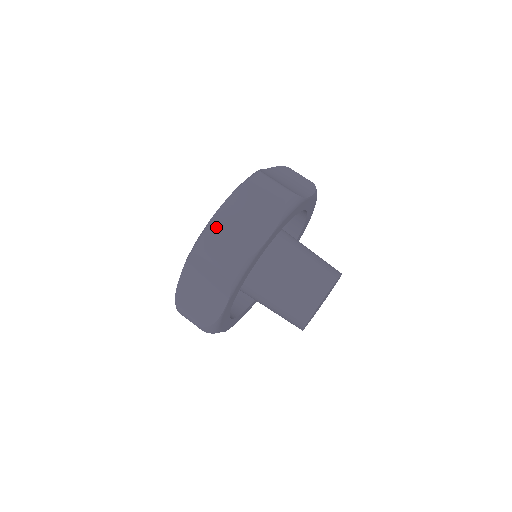
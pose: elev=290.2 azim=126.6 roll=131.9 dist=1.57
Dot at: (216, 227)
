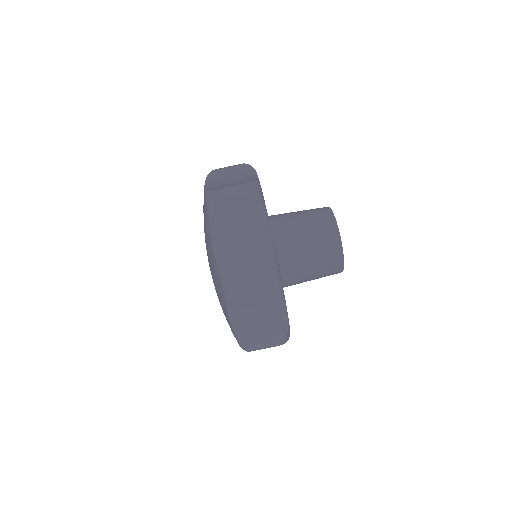
Dot at: (244, 335)
